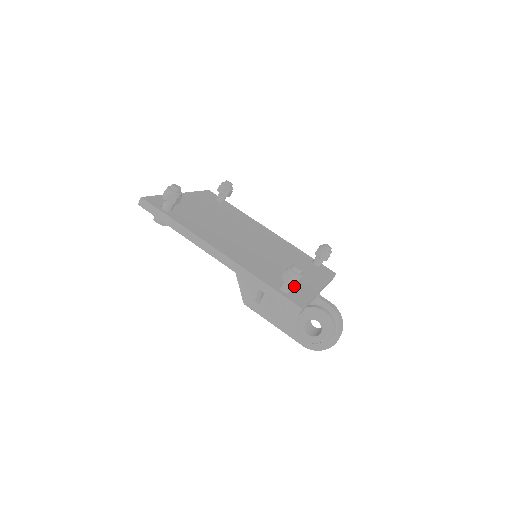
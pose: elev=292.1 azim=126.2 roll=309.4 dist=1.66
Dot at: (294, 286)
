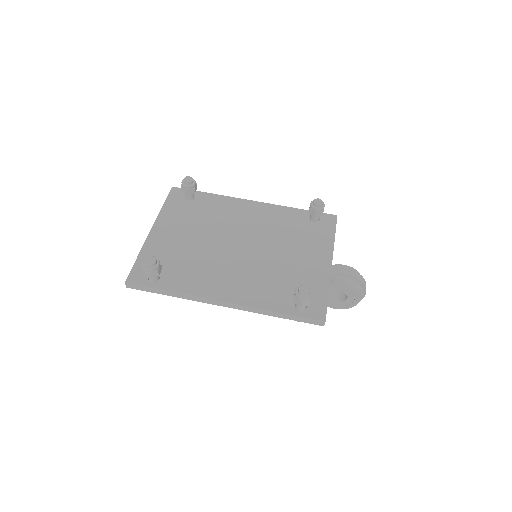
Dot at: occluded
